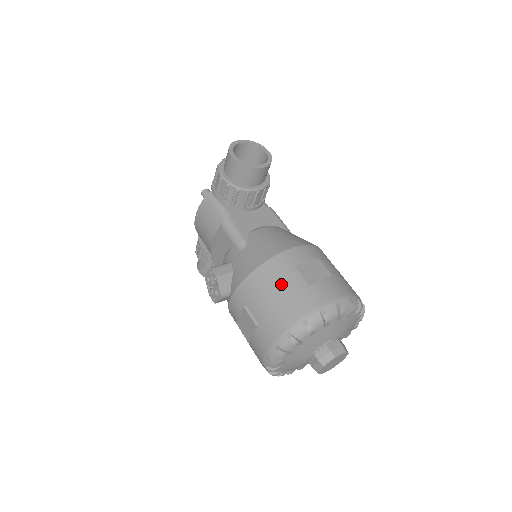
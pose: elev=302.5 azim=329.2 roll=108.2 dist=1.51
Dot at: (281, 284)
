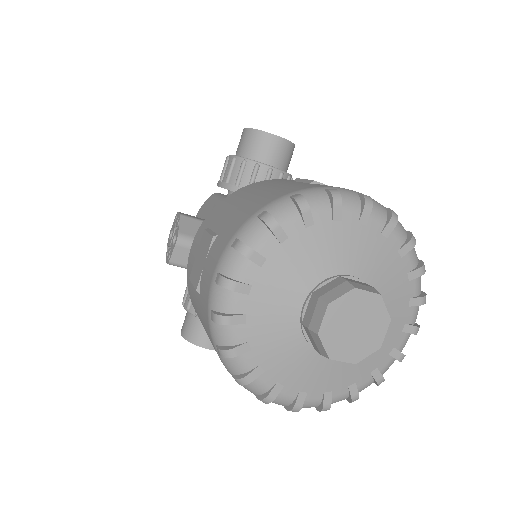
Dot at: (269, 186)
